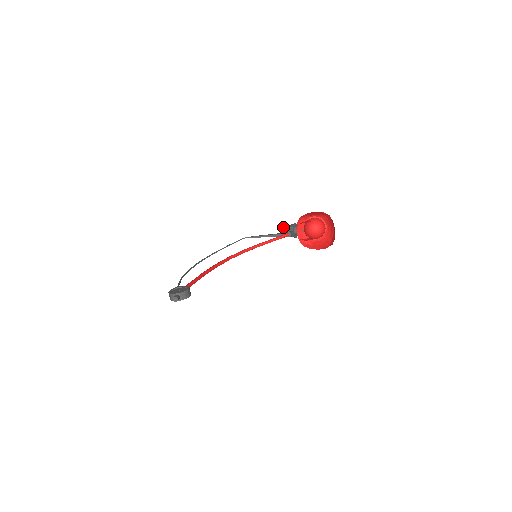
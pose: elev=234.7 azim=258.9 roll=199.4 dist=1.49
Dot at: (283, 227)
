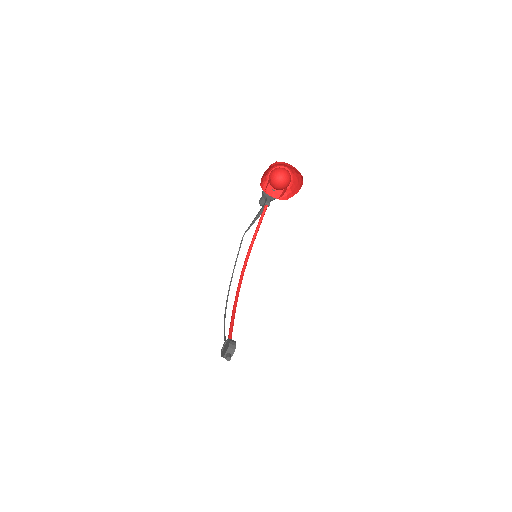
Dot at: (259, 201)
